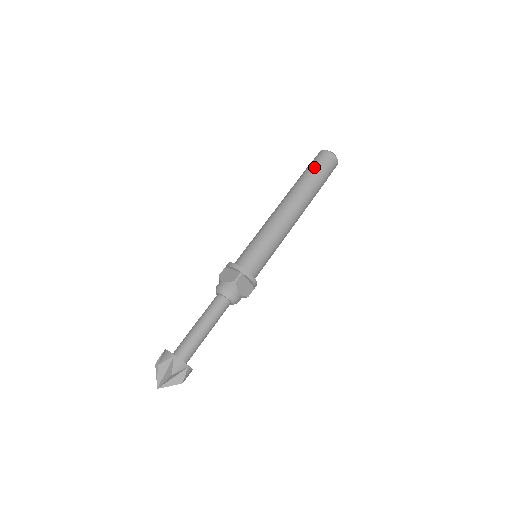
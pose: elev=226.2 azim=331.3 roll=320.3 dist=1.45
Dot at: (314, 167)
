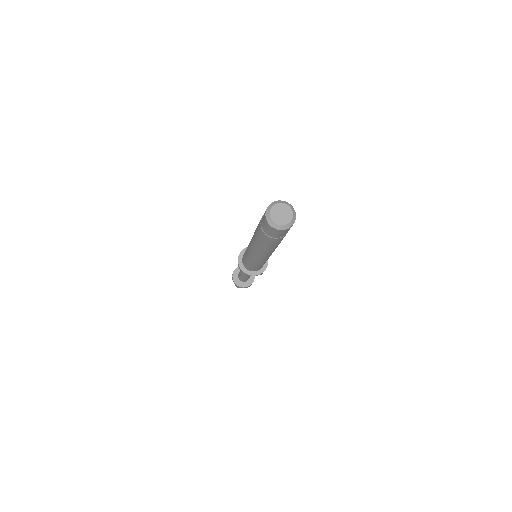
Dot at: (260, 229)
